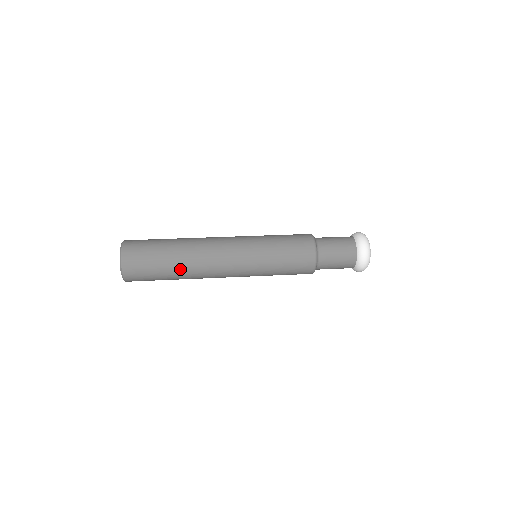
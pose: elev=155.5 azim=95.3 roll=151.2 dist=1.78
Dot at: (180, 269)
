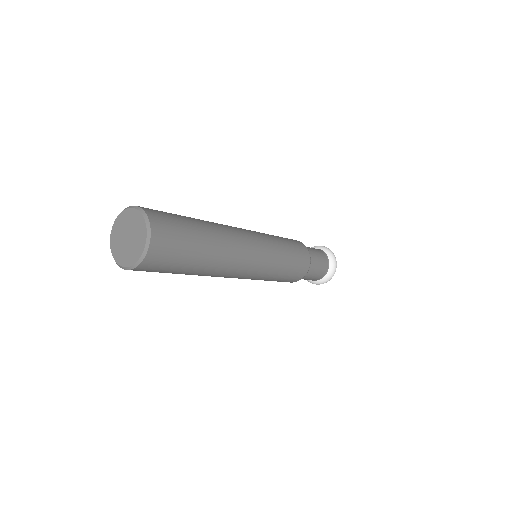
Dot at: (205, 267)
